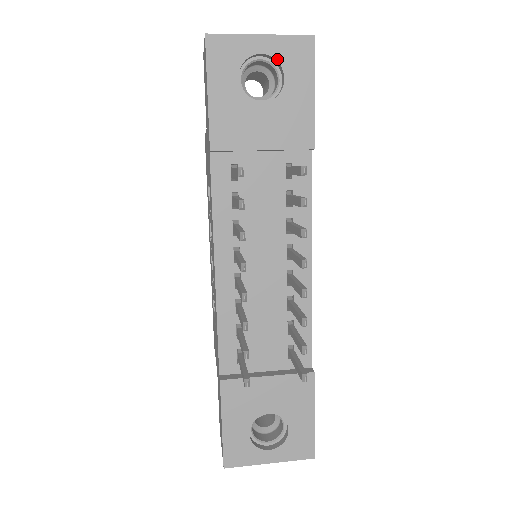
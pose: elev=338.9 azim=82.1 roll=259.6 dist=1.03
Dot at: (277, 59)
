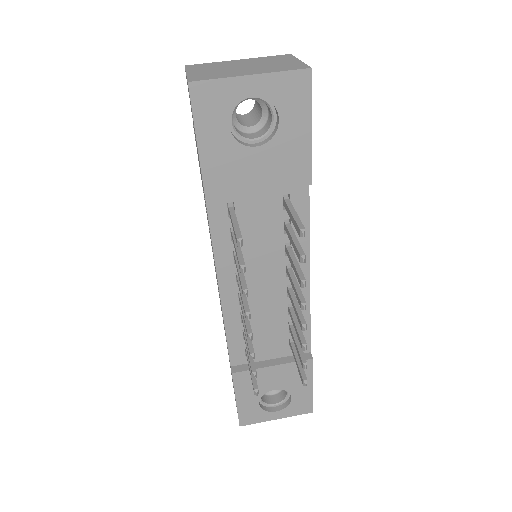
Dot at: (270, 100)
